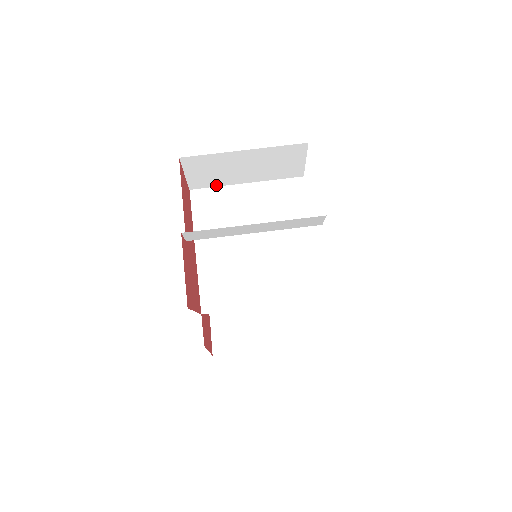
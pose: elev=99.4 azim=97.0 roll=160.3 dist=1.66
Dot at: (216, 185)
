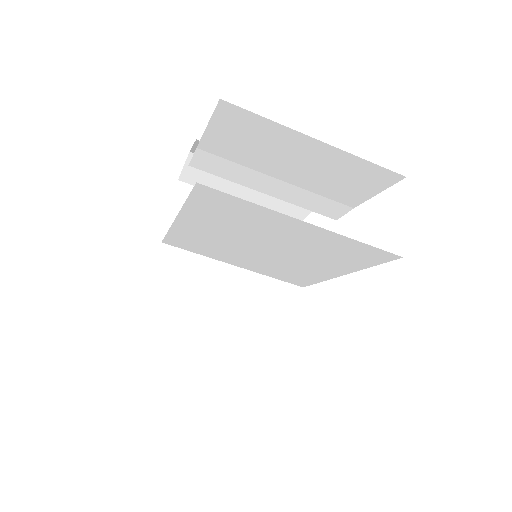
Dot at: occluded
